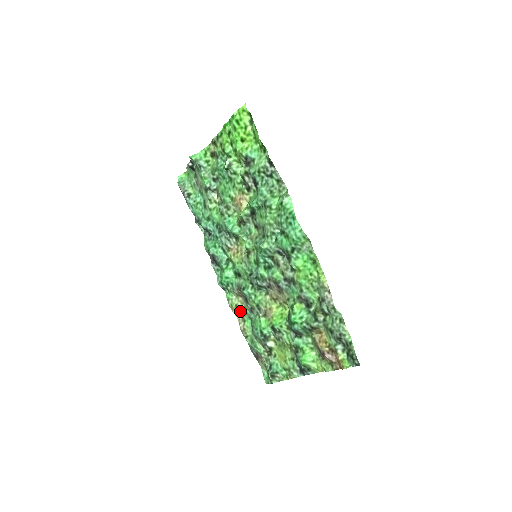
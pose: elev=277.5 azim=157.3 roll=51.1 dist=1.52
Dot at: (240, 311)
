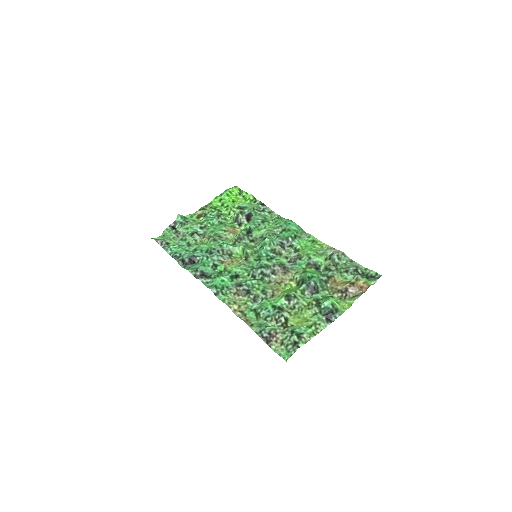
Dot at: (240, 305)
